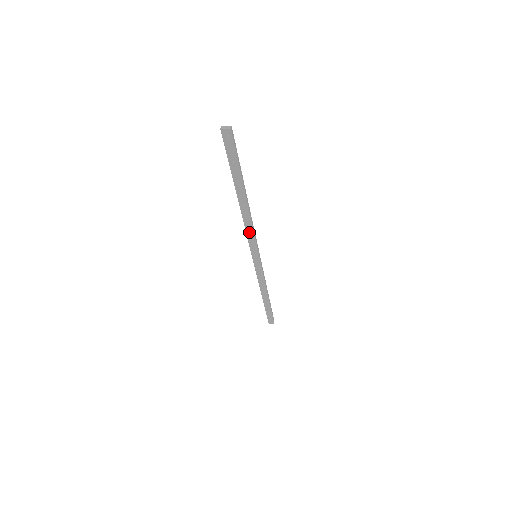
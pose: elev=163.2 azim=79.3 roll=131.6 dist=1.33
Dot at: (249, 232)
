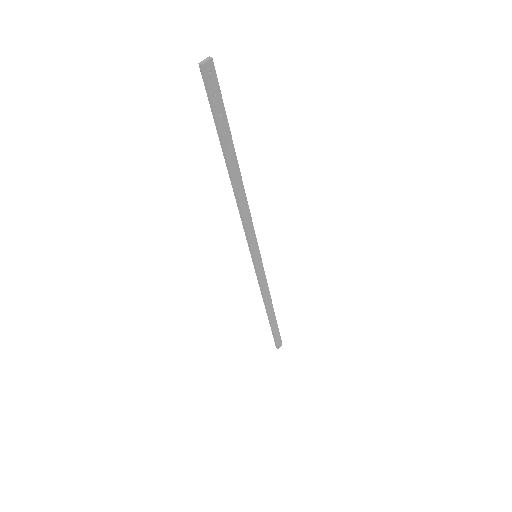
Dot at: (247, 222)
